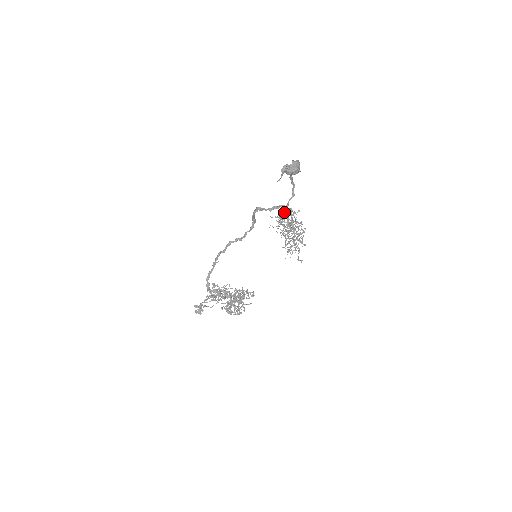
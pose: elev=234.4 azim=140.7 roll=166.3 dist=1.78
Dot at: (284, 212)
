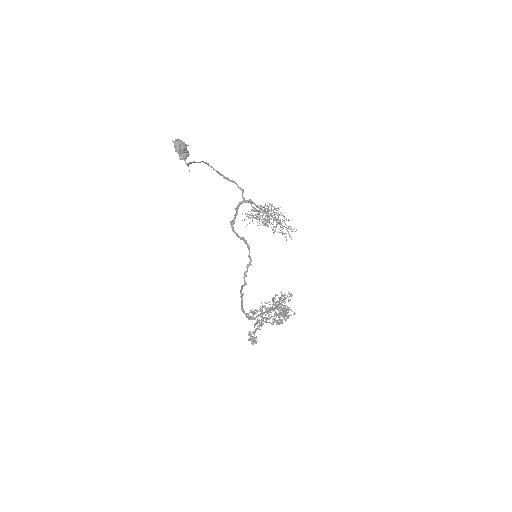
Dot at: (251, 209)
